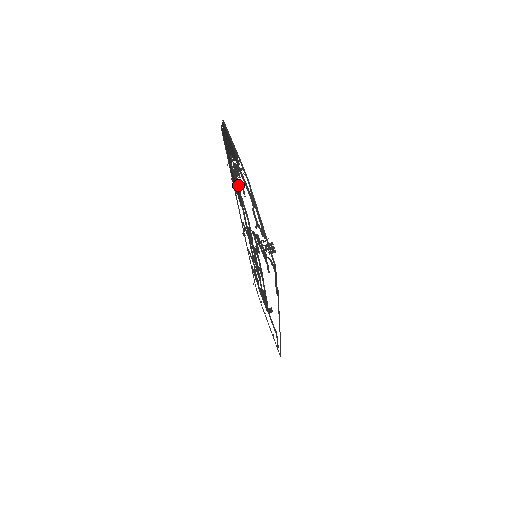
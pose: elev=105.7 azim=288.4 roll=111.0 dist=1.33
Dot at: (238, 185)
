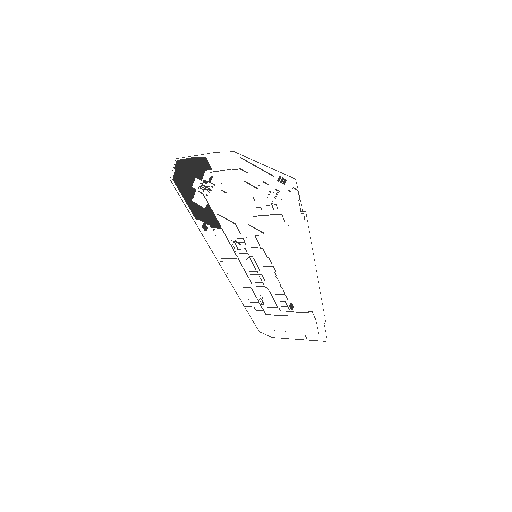
Dot at: (210, 207)
